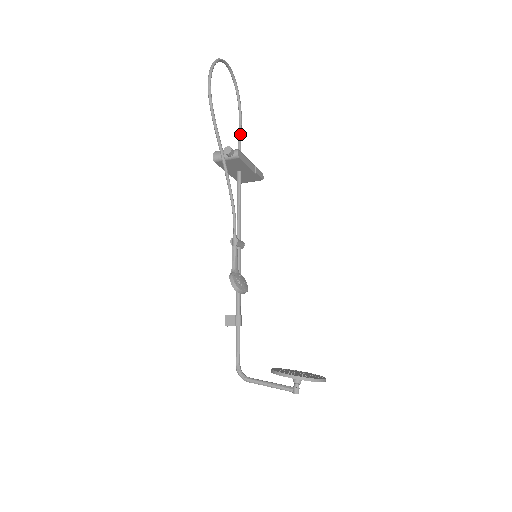
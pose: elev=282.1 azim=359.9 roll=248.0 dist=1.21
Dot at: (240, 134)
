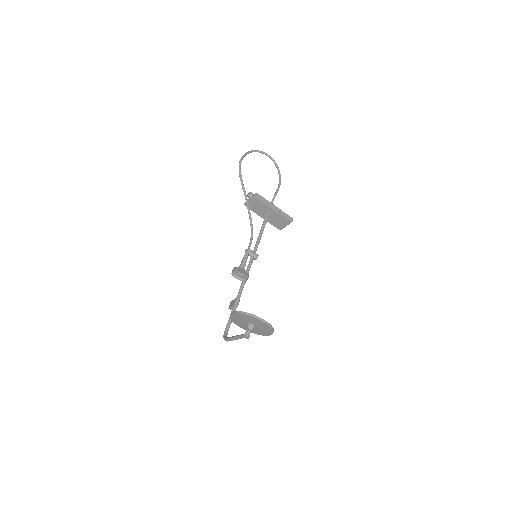
Dot at: (275, 194)
